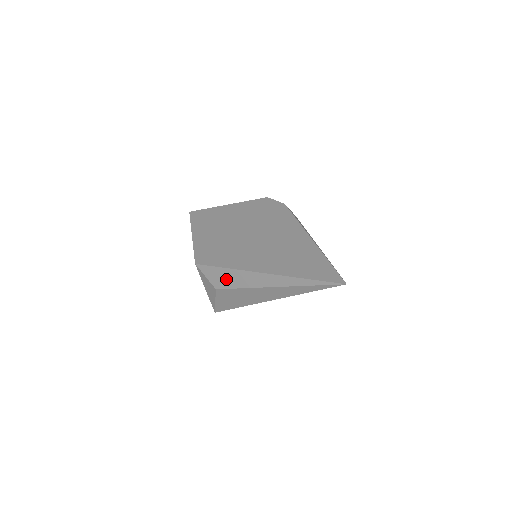
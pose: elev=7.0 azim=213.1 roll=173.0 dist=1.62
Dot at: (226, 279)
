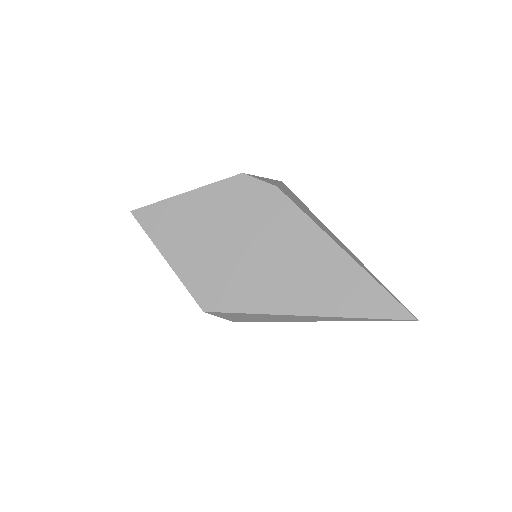
Dot at: (251, 318)
